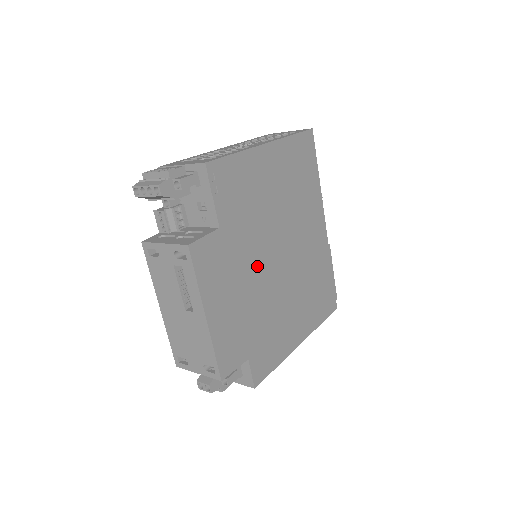
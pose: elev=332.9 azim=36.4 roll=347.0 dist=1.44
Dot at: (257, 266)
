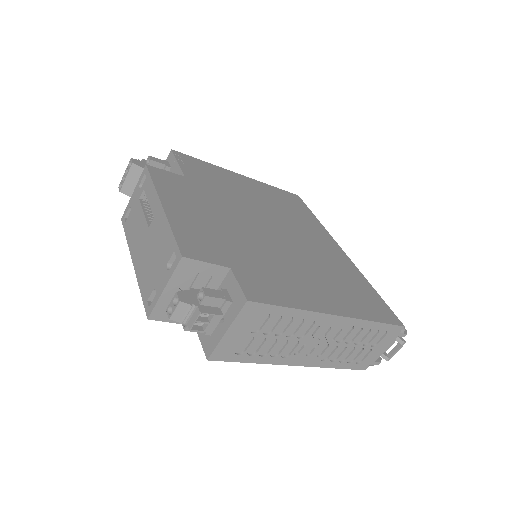
Dot at: (238, 219)
